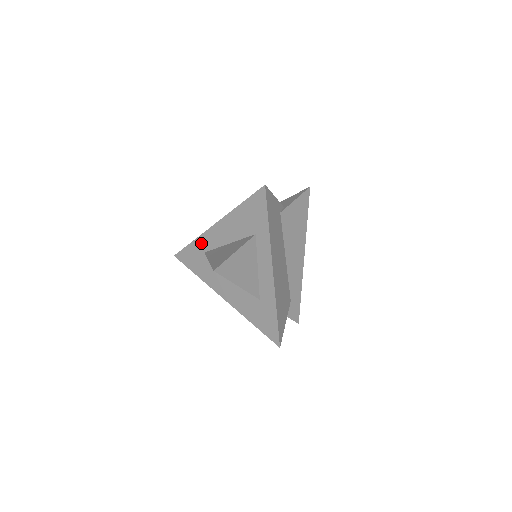
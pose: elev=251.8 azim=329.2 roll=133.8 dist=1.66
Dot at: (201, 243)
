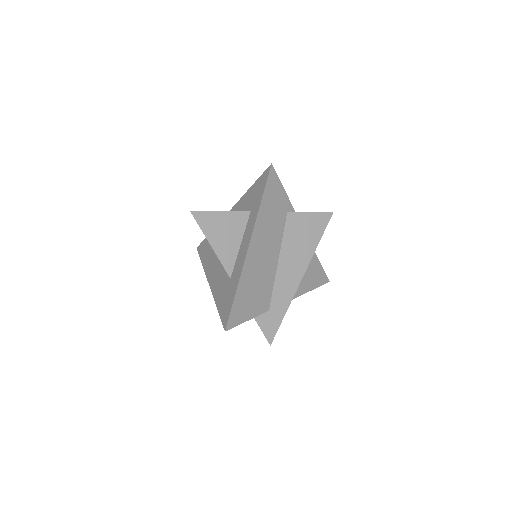
Dot at: occluded
